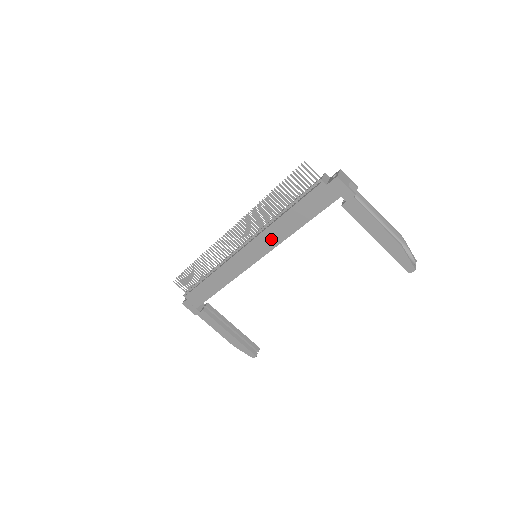
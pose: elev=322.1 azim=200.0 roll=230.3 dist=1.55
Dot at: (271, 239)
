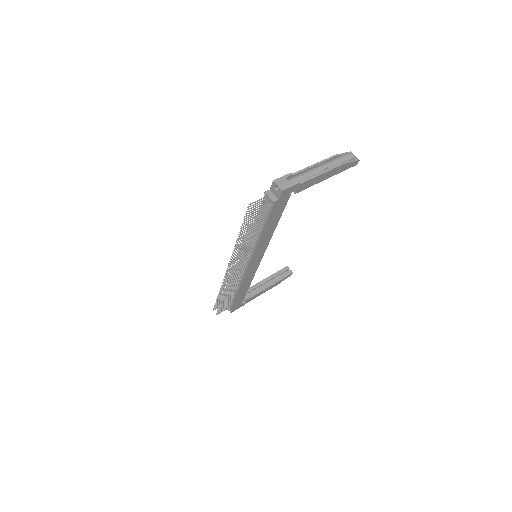
Dot at: (263, 246)
